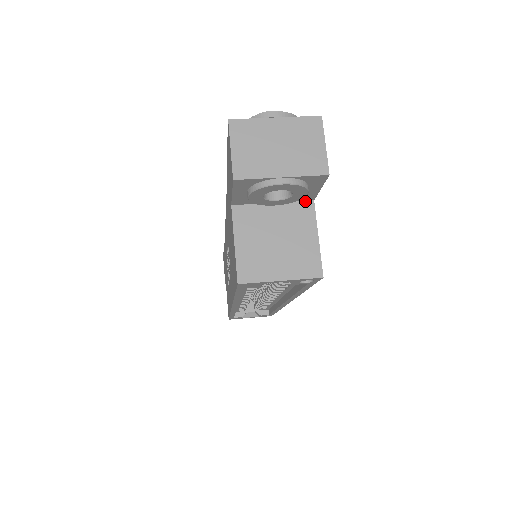
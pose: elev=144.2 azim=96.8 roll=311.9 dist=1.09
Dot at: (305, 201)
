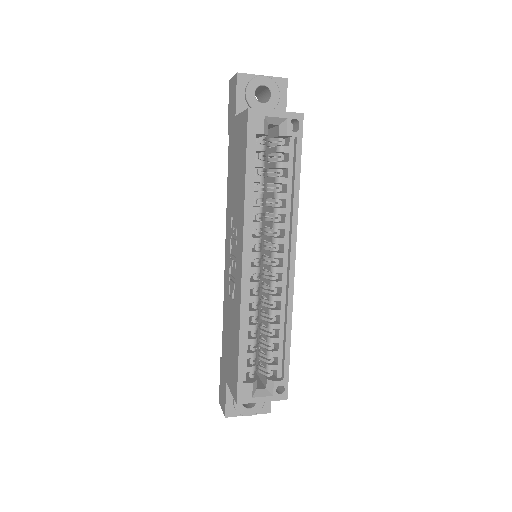
Dot at: occluded
